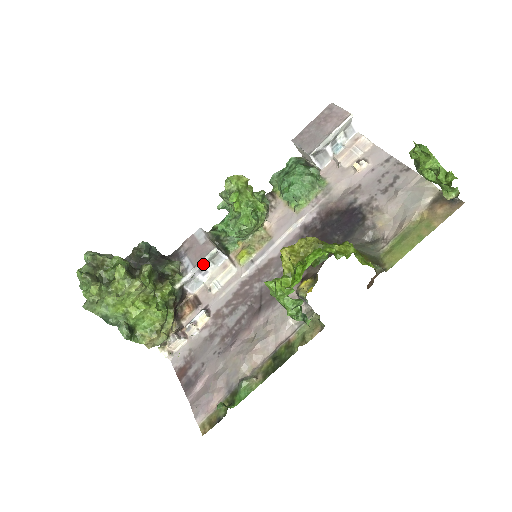
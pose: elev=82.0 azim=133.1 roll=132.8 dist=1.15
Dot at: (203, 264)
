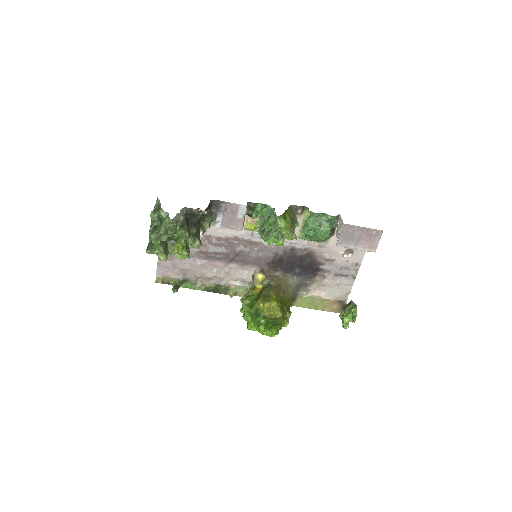
Dot at: (227, 225)
